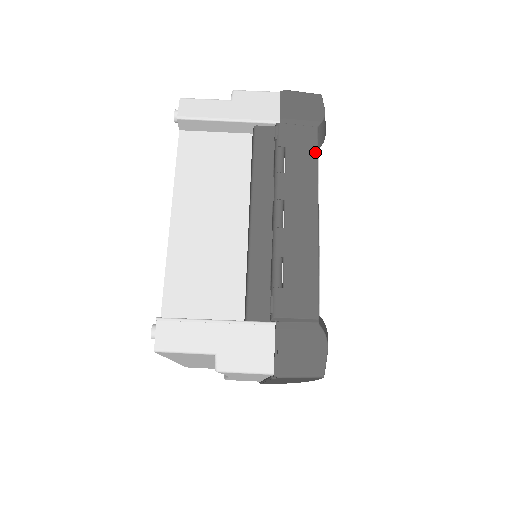
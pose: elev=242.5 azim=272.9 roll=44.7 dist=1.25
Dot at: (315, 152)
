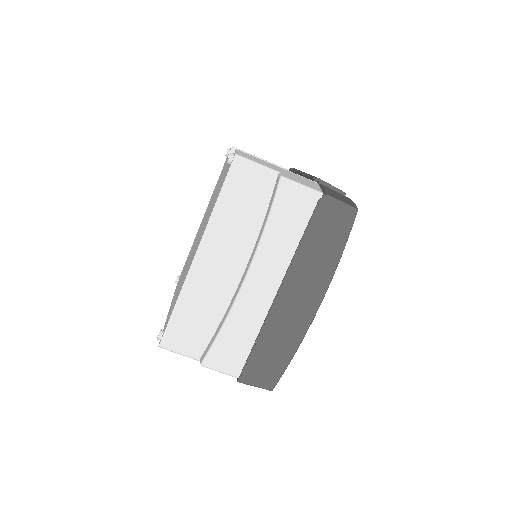
Dot at: occluded
